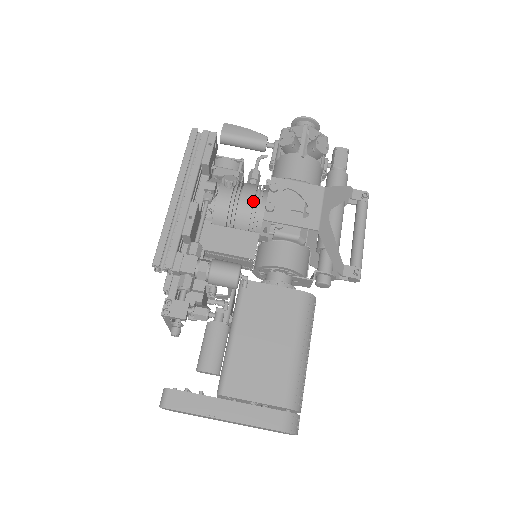
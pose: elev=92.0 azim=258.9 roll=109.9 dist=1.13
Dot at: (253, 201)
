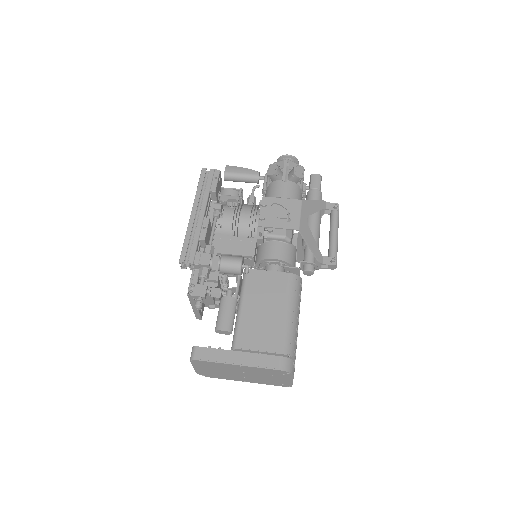
Dot at: (250, 215)
